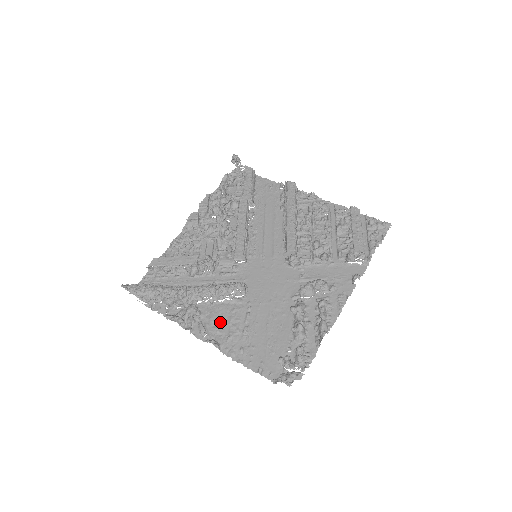
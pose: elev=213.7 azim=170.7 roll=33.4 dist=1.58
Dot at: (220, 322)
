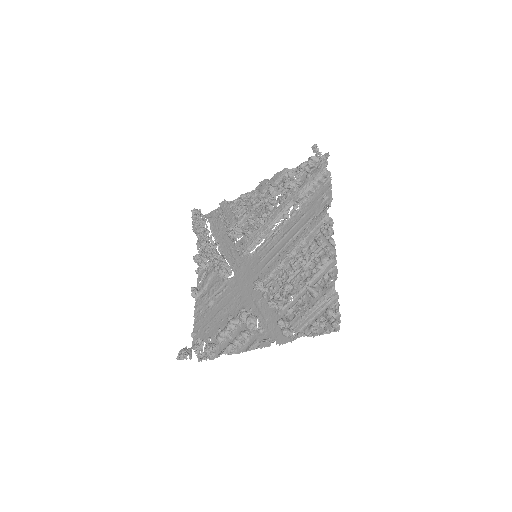
Dot at: (209, 282)
